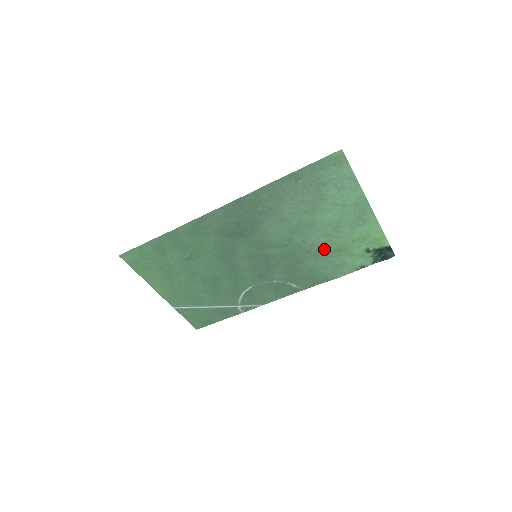
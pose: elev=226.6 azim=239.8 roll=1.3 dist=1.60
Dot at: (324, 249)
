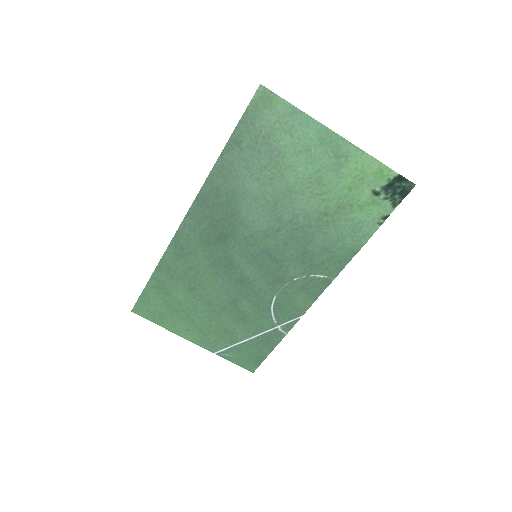
Dot at: (323, 215)
